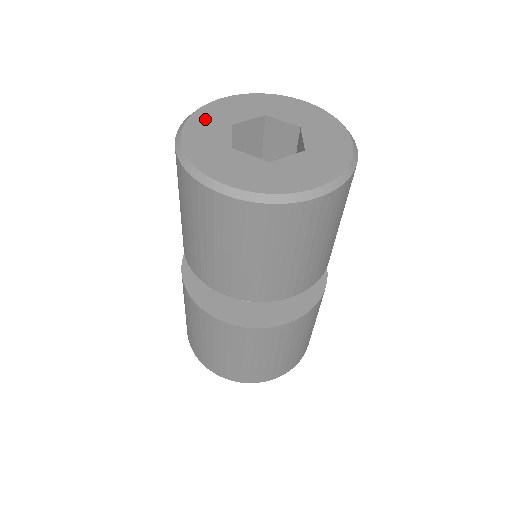
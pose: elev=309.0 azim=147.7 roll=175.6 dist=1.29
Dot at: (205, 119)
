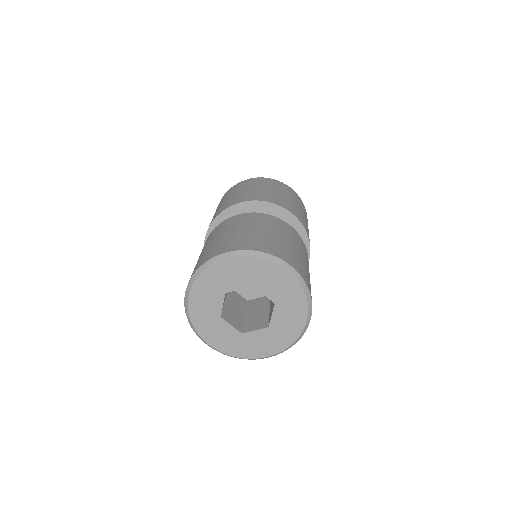
Dot at: (204, 325)
